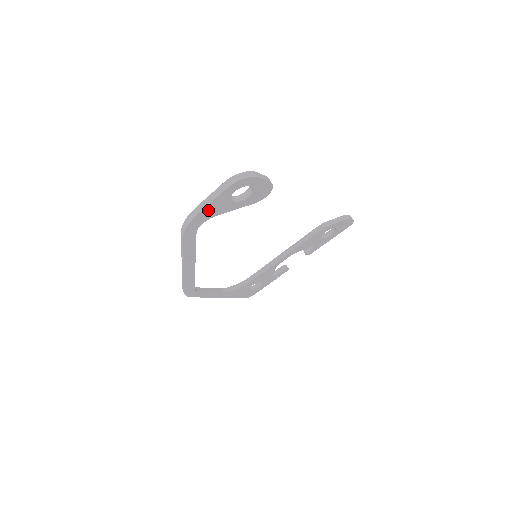
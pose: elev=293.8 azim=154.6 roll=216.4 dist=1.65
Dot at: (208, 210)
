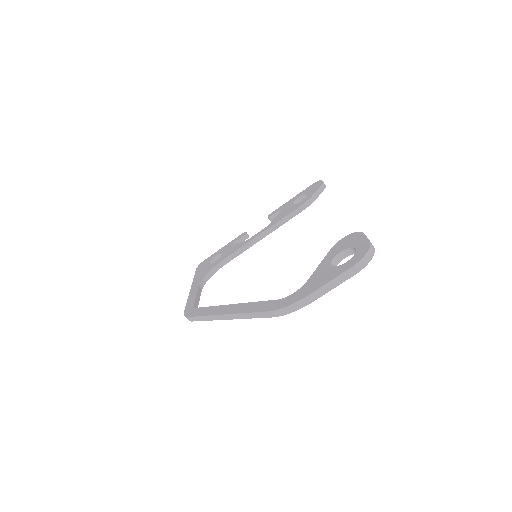
Dot at: occluded
